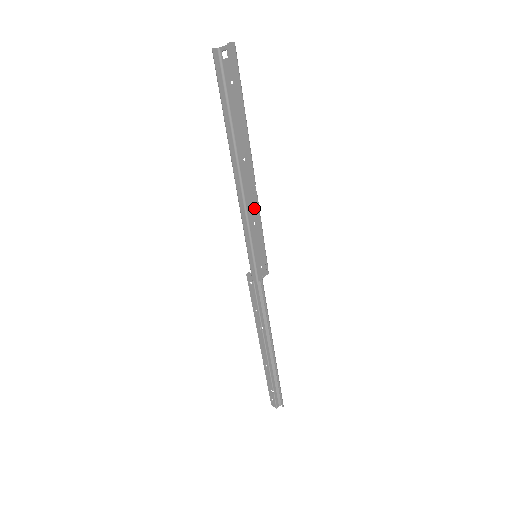
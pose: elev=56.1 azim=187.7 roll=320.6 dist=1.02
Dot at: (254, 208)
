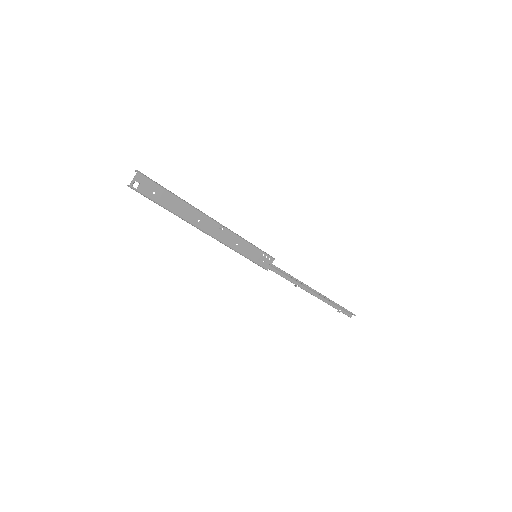
Dot at: (230, 237)
